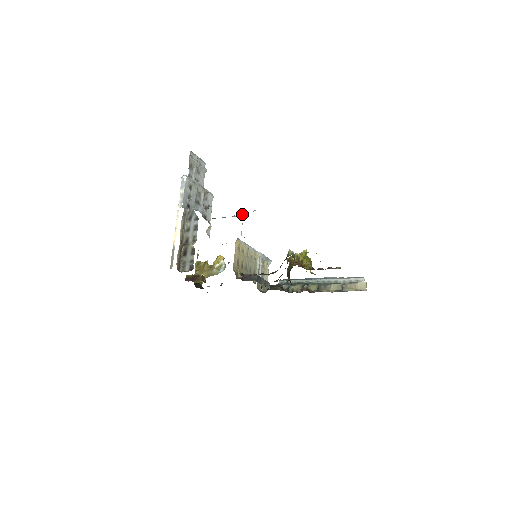
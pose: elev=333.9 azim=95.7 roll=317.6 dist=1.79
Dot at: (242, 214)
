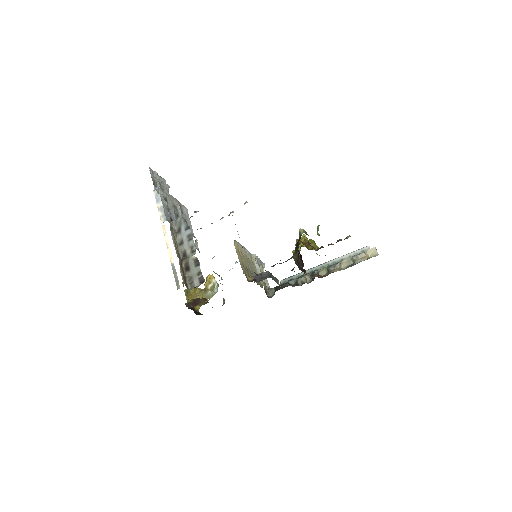
Dot at: (231, 212)
